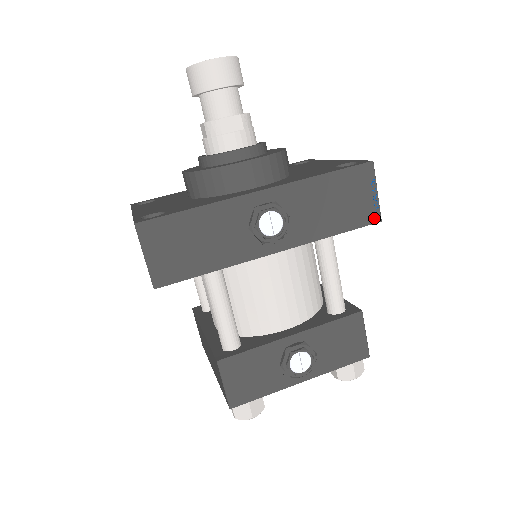
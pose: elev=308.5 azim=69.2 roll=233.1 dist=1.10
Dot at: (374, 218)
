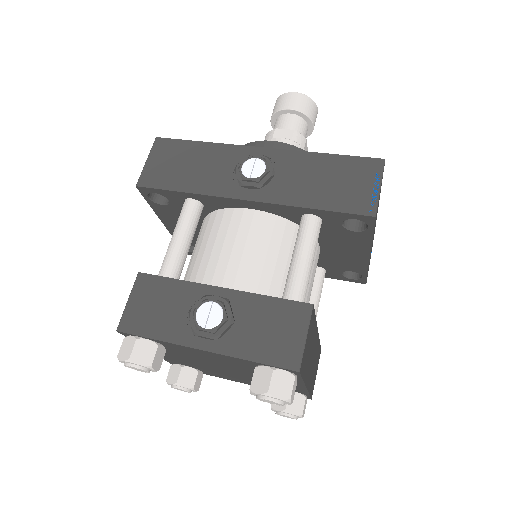
Dot at: (367, 210)
